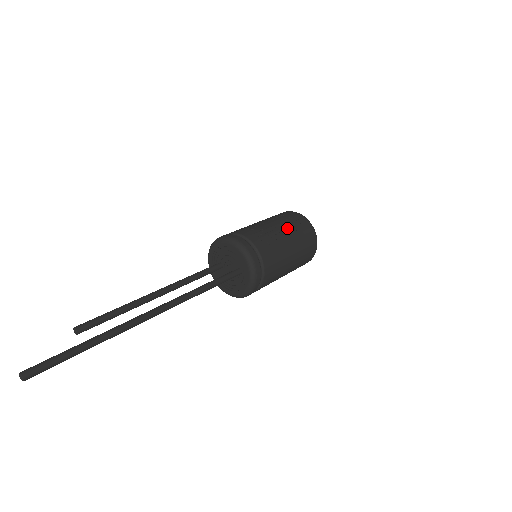
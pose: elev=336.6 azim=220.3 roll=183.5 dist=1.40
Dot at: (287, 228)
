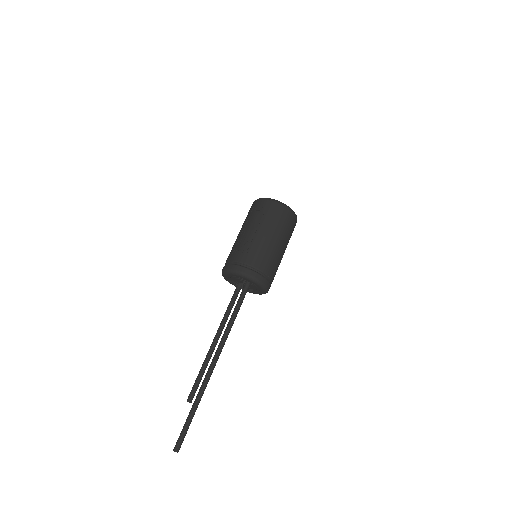
Dot at: (255, 223)
